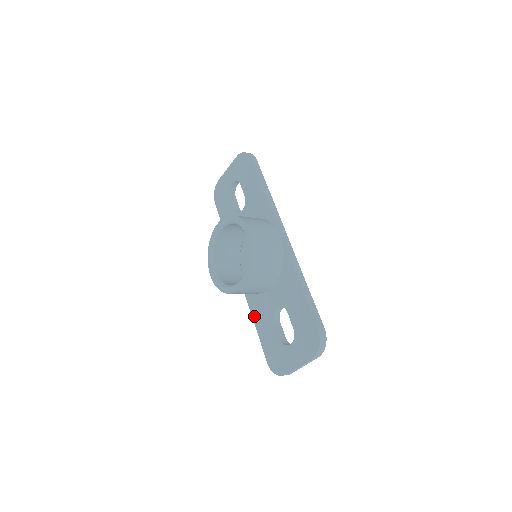
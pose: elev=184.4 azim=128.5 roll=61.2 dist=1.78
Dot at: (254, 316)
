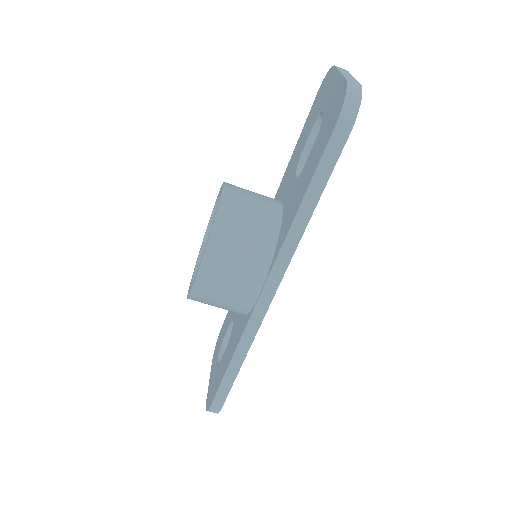
Dot at: (292, 216)
